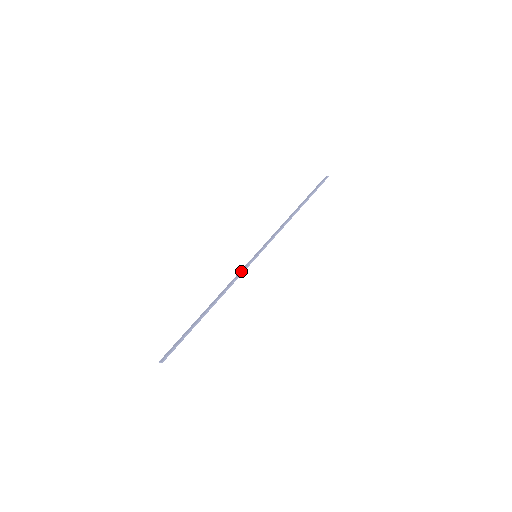
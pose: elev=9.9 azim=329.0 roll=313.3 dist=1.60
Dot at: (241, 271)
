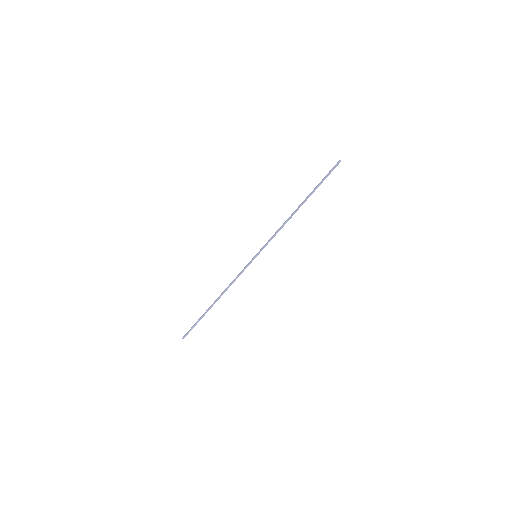
Dot at: (242, 271)
